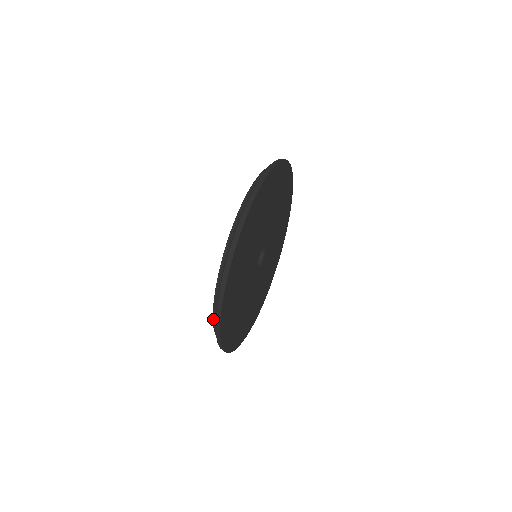
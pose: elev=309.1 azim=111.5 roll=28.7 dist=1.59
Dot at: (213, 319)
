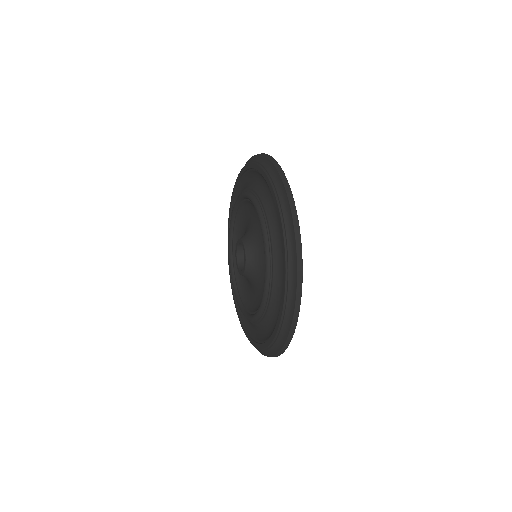
Dot at: (286, 269)
